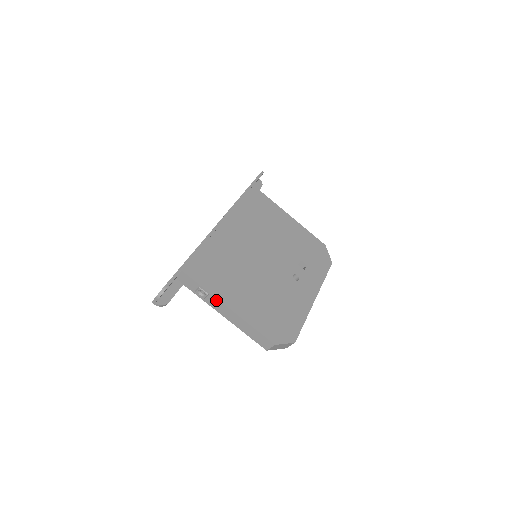
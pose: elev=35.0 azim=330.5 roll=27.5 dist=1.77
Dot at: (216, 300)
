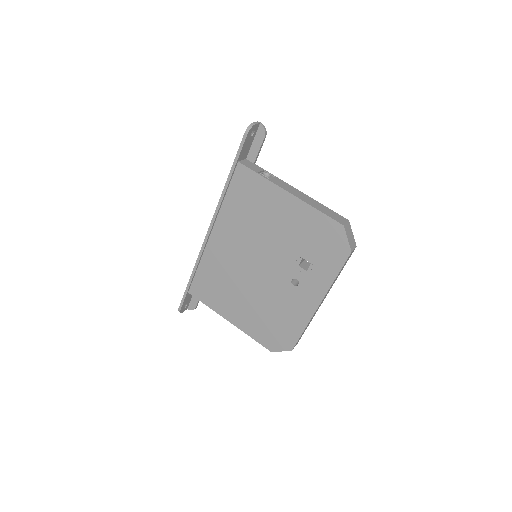
Dot at: (219, 313)
